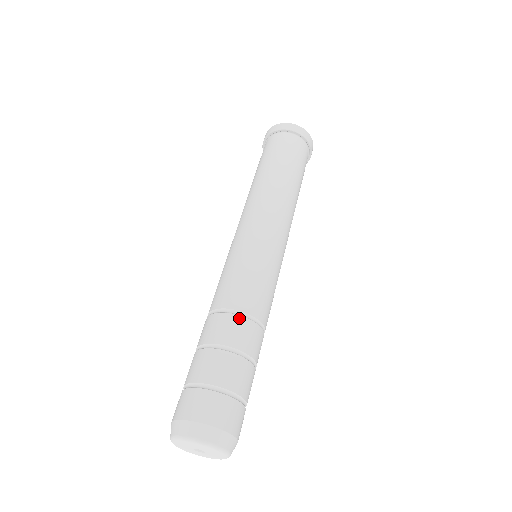
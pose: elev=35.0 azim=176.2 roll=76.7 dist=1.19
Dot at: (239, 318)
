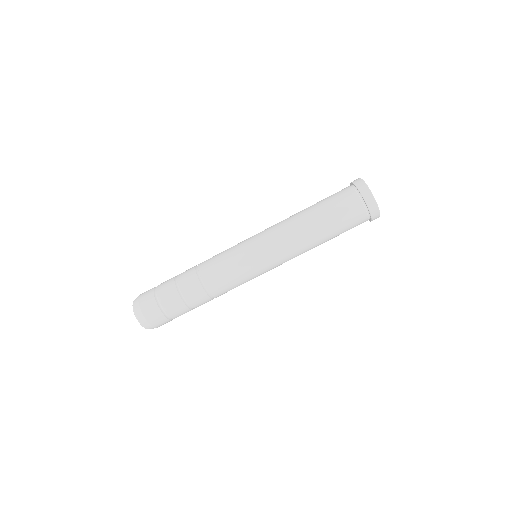
Dot at: (197, 280)
